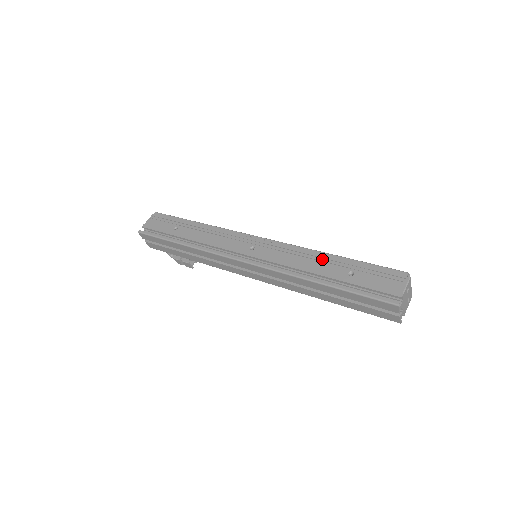
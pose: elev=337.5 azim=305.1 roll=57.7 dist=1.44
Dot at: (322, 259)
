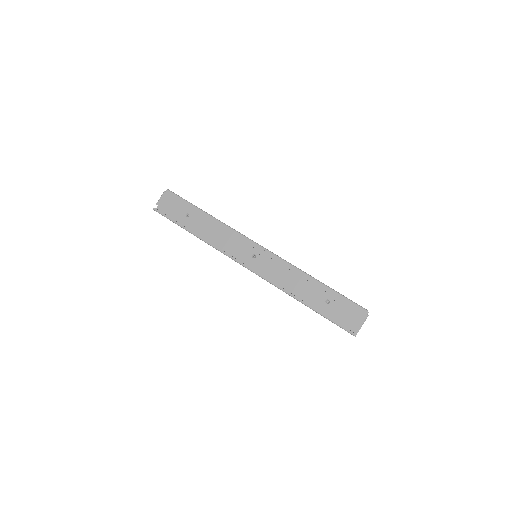
Dot at: (308, 282)
